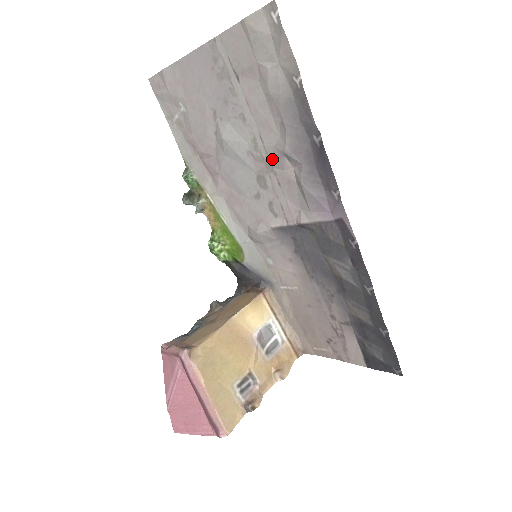
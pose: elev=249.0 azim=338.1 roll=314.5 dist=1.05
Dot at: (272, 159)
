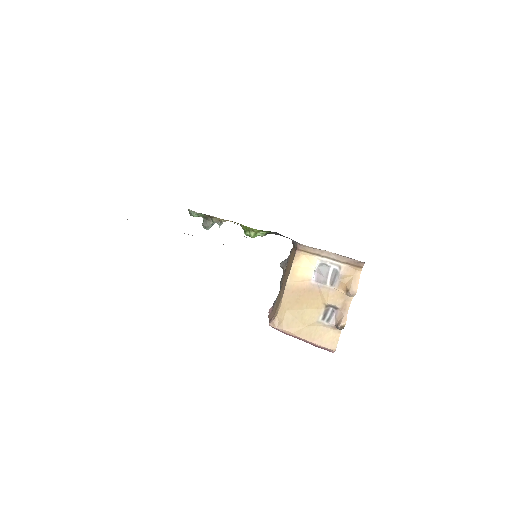
Dot at: occluded
